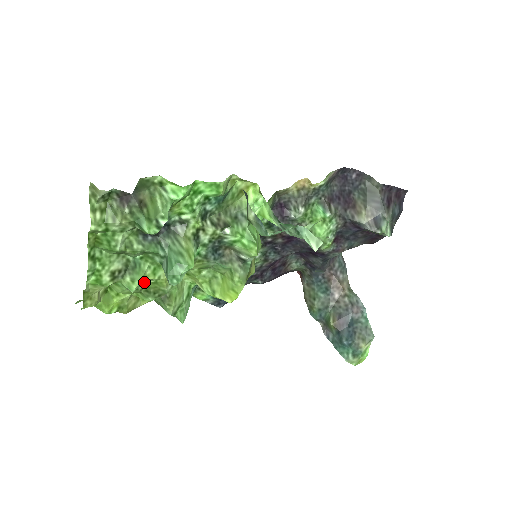
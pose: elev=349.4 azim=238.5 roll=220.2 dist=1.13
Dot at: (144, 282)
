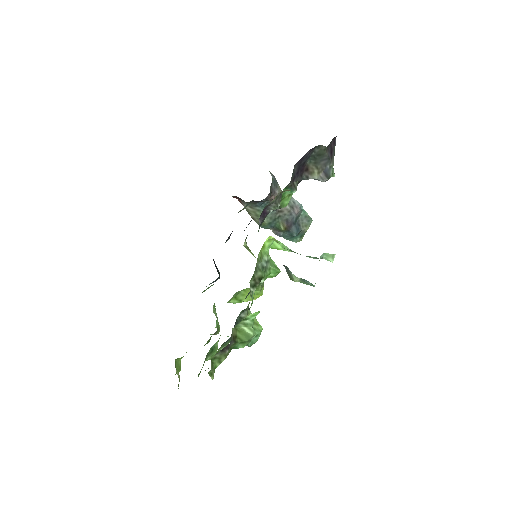
Dot at: occluded
